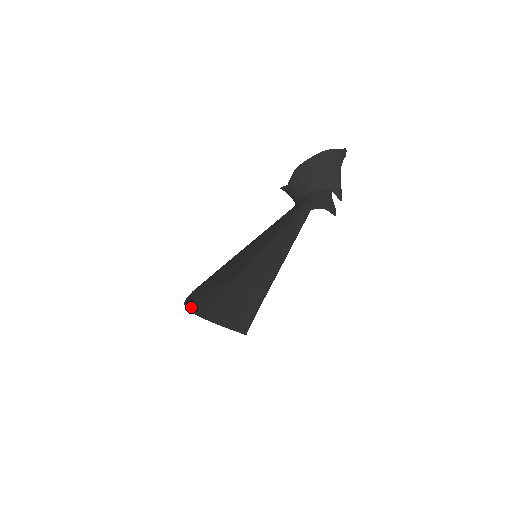
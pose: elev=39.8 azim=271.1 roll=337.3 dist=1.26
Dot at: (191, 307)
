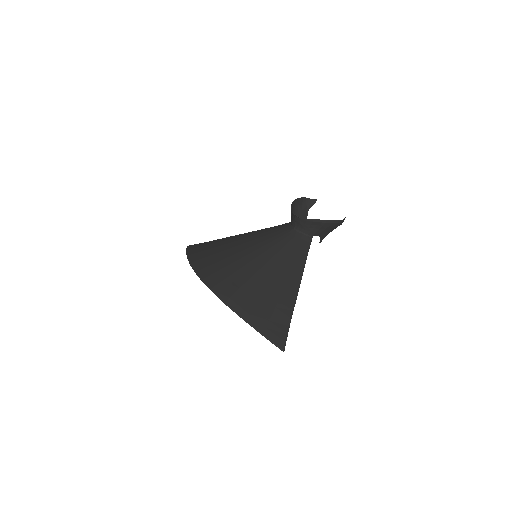
Dot at: (201, 276)
